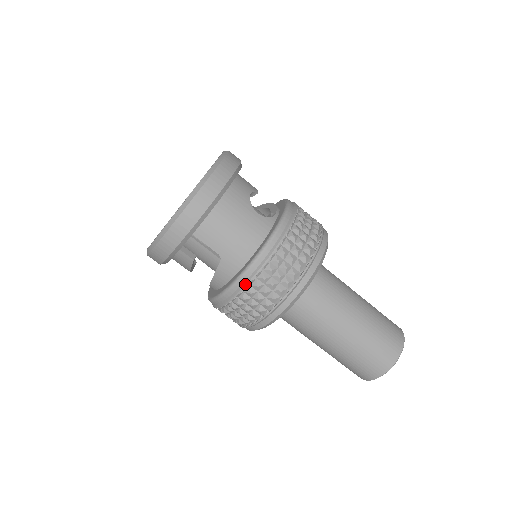
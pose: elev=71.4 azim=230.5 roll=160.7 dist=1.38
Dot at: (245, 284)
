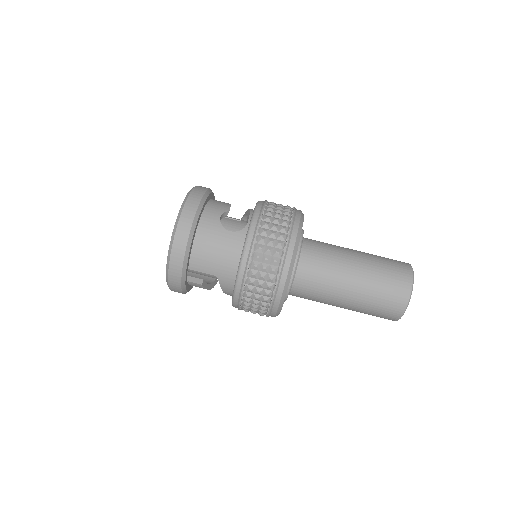
Dot at: (241, 292)
